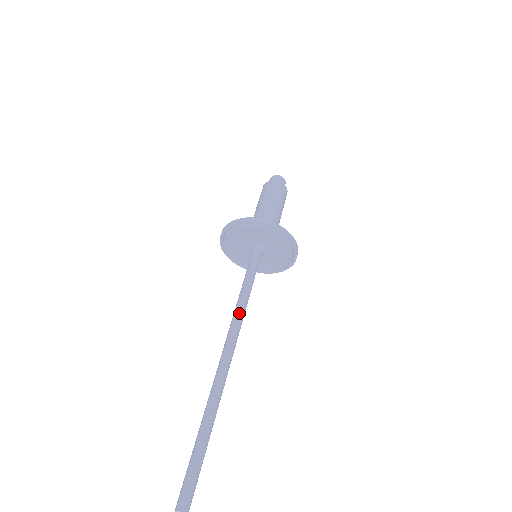
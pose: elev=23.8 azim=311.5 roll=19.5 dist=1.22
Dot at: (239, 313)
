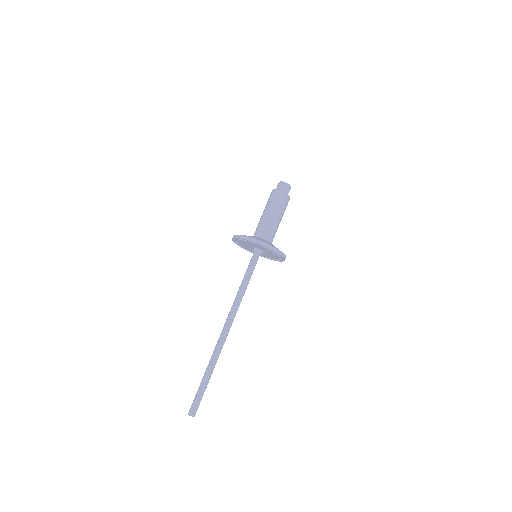
Dot at: (236, 302)
